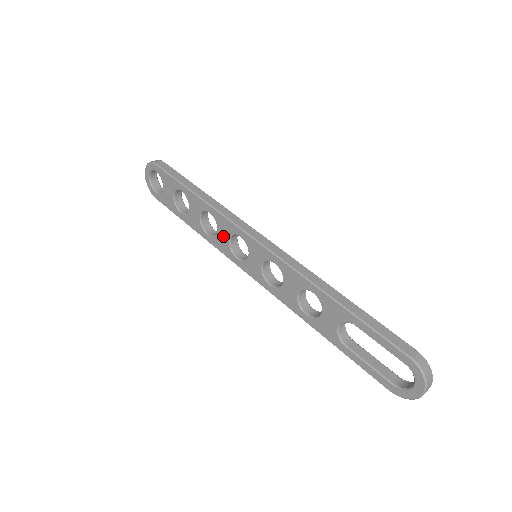
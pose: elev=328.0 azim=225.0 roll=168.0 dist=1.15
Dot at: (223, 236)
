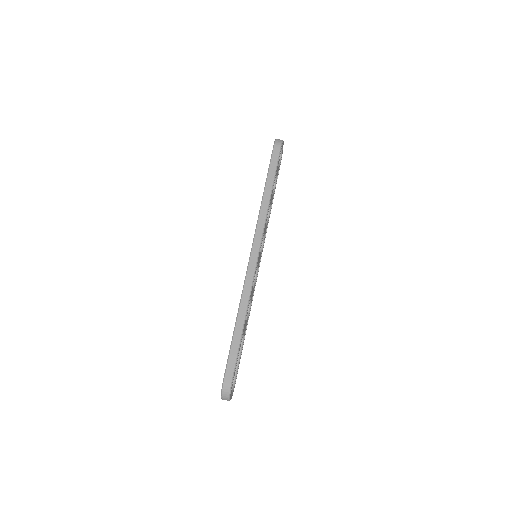
Dot at: occluded
